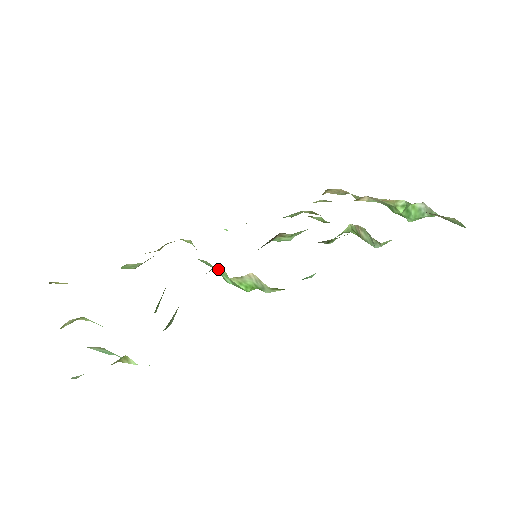
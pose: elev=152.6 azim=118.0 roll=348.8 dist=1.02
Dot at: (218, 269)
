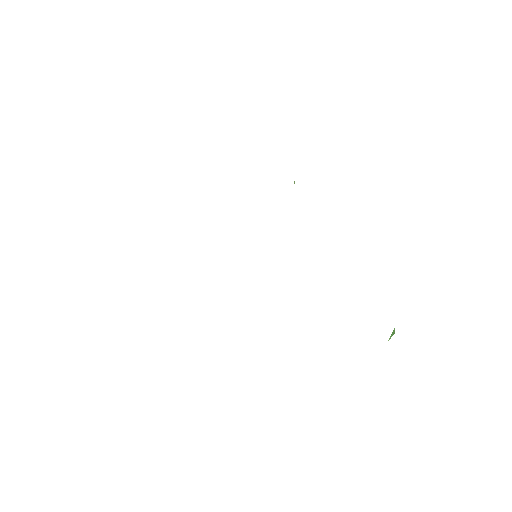
Dot at: occluded
